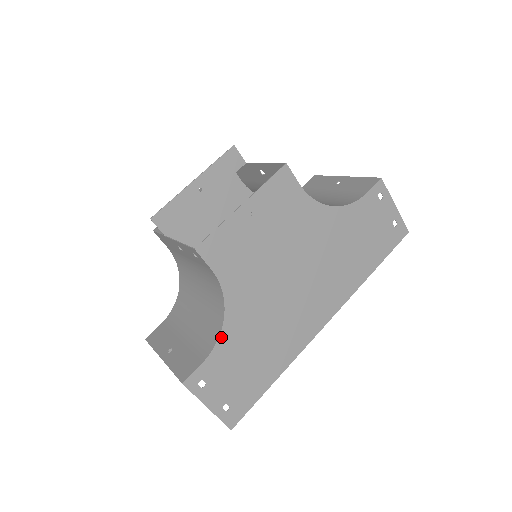
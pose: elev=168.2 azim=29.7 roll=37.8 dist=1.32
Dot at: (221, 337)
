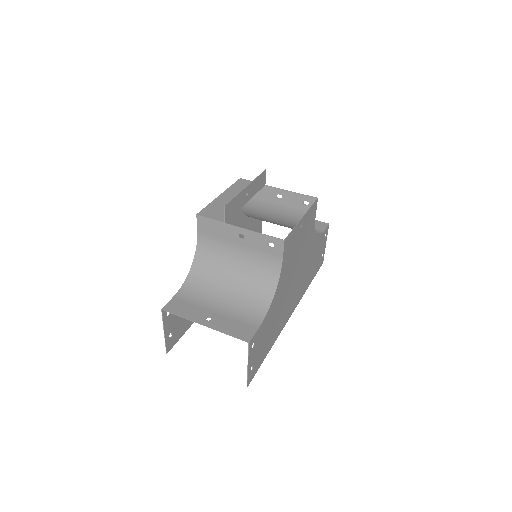
Dot at: (269, 311)
